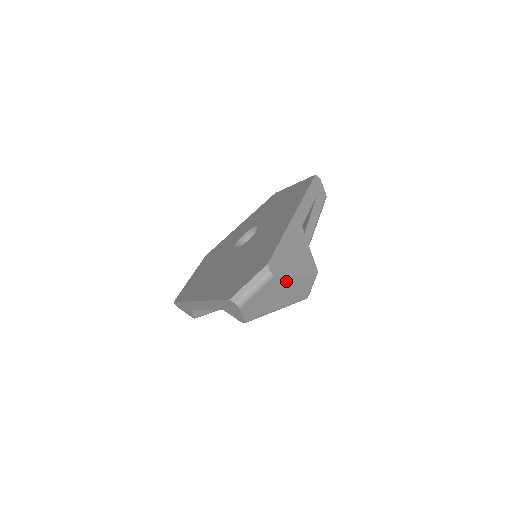
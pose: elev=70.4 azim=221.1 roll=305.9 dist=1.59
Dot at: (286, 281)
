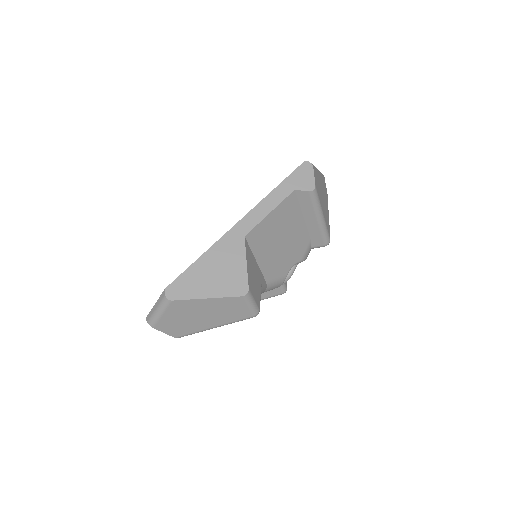
Dot at: (197, 304)
